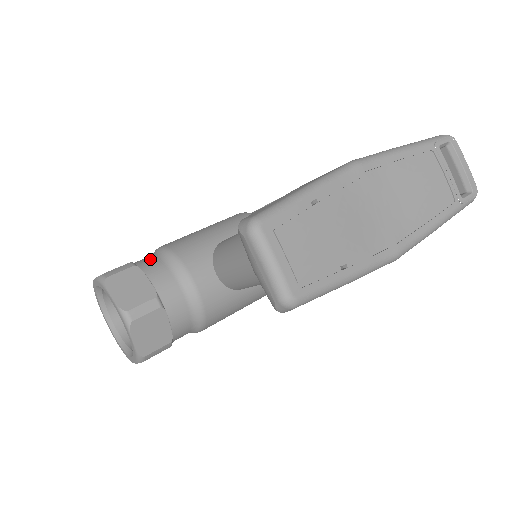
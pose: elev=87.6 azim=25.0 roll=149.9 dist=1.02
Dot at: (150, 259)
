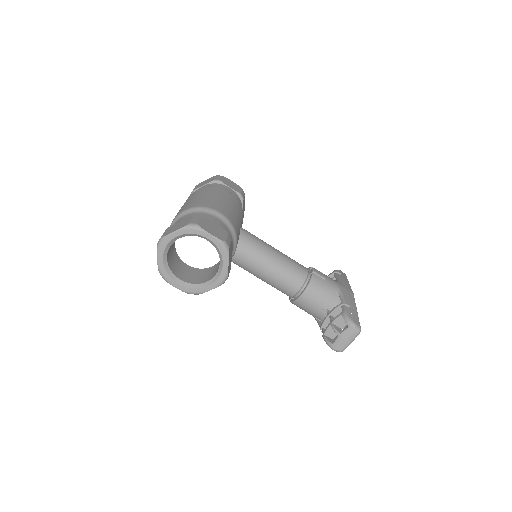
Dot at: (227, 230)
